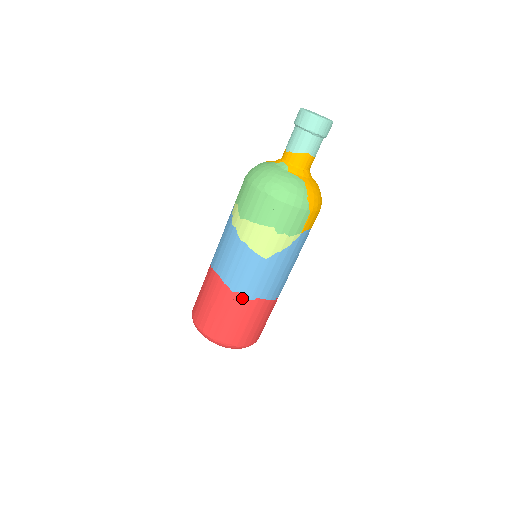
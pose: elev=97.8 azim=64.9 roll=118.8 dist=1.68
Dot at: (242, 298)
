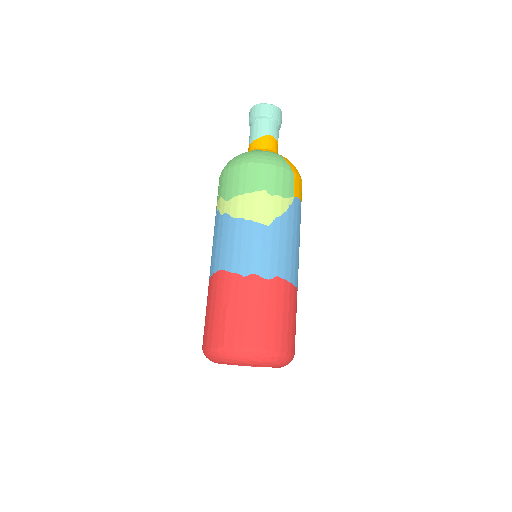
Dot at: (258, 280)
